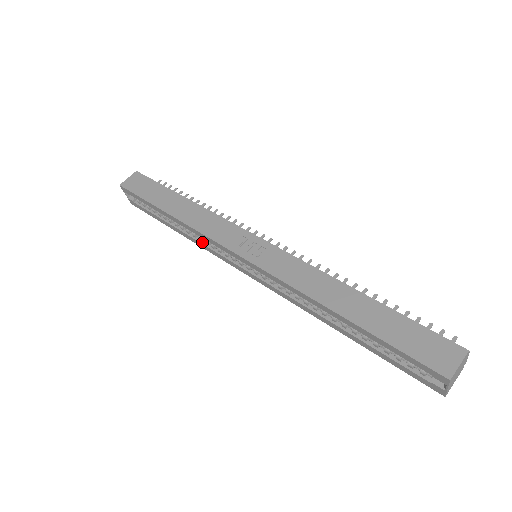
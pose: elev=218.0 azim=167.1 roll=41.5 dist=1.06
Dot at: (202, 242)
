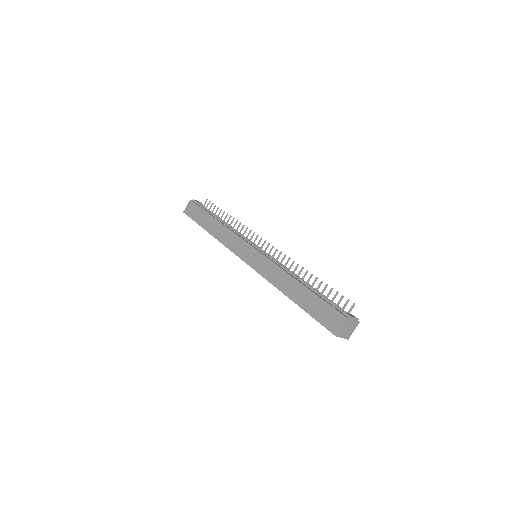
Dot at: occluded
